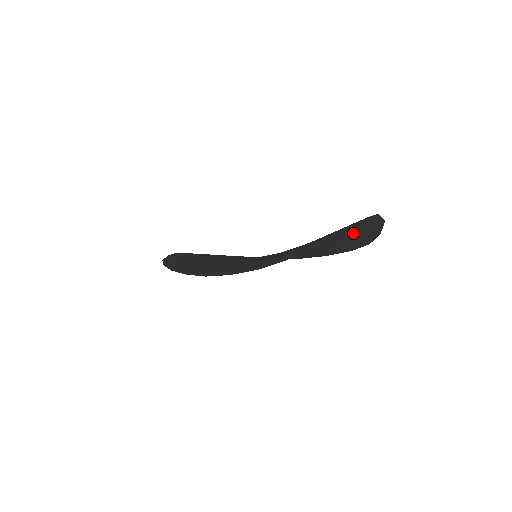
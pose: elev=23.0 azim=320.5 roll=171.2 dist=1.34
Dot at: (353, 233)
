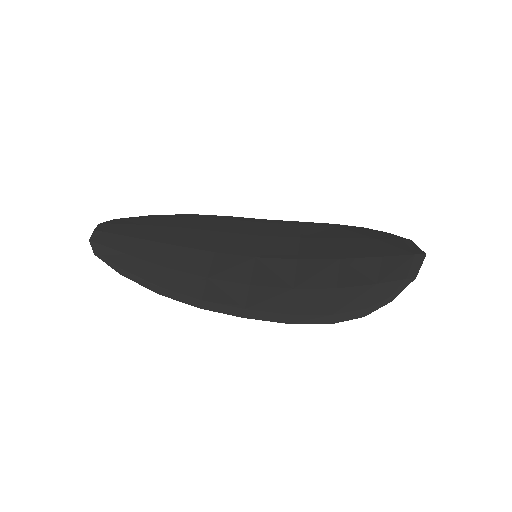
Dot at: (381, 249)
